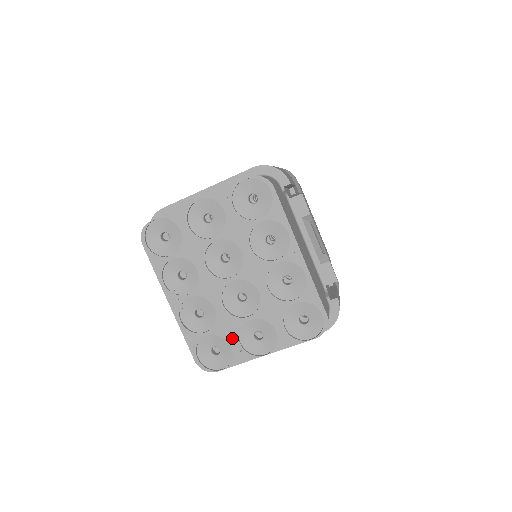
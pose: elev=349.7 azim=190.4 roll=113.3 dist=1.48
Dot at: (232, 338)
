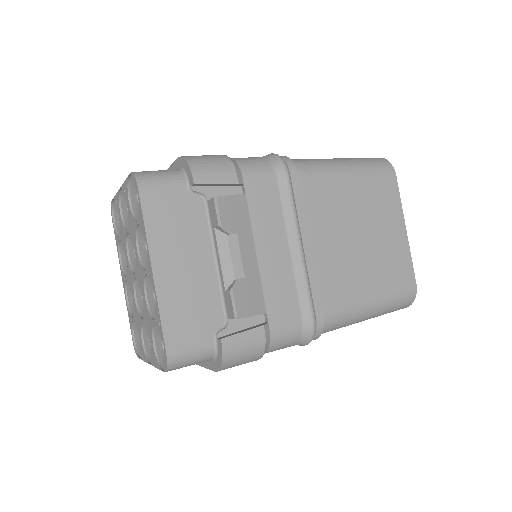
Dot at: (139, 333)
